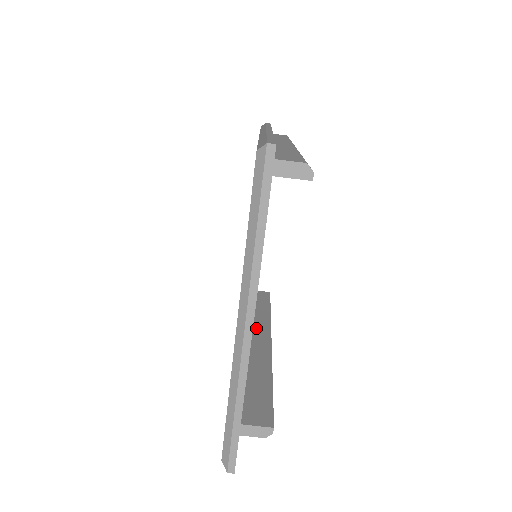
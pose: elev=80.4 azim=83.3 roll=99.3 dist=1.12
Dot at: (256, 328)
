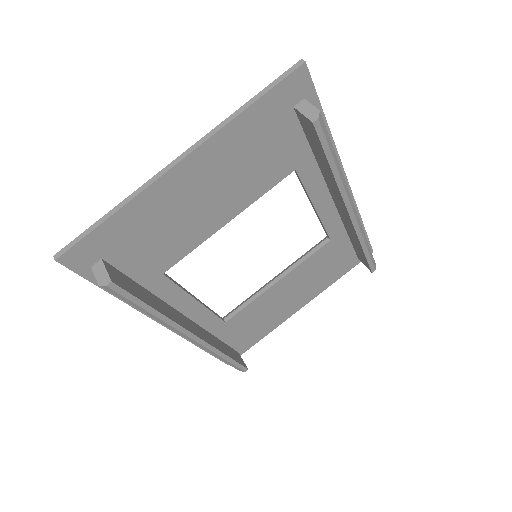
Dot at: (202, 331)
